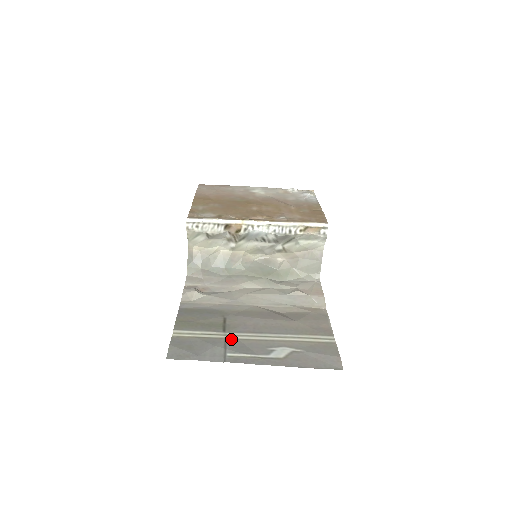
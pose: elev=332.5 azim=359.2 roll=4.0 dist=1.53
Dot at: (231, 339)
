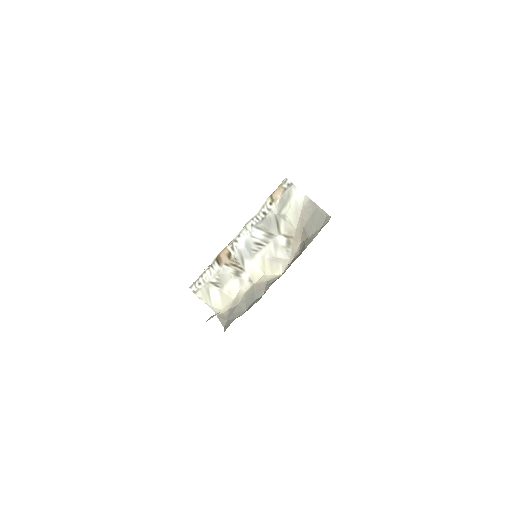
Dot at: occluded
